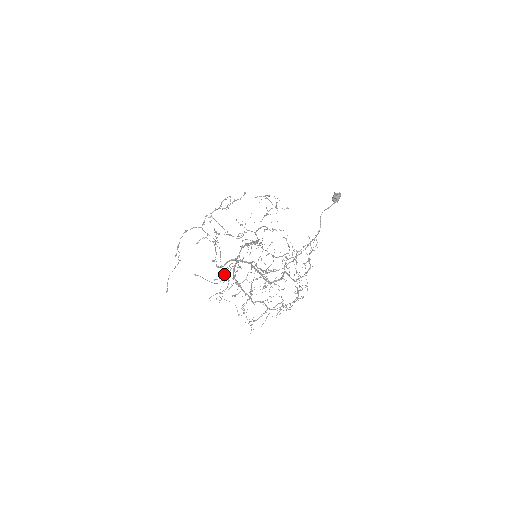
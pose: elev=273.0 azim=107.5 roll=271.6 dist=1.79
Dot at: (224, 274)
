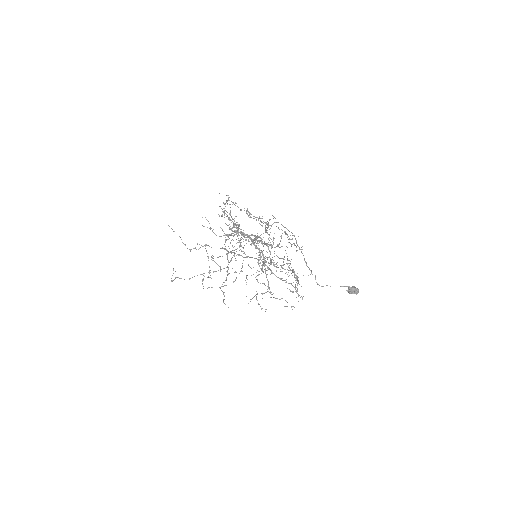
Dot at: occluded
